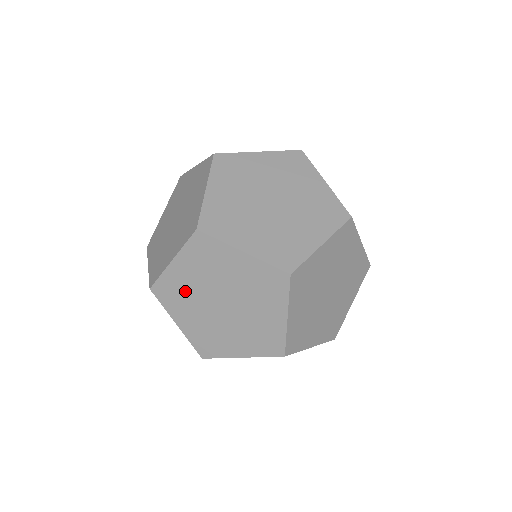
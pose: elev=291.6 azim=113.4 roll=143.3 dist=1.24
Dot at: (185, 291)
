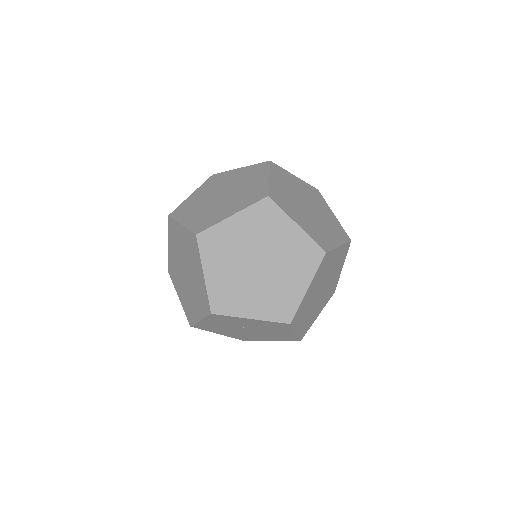
Dot at: (231, 286)
